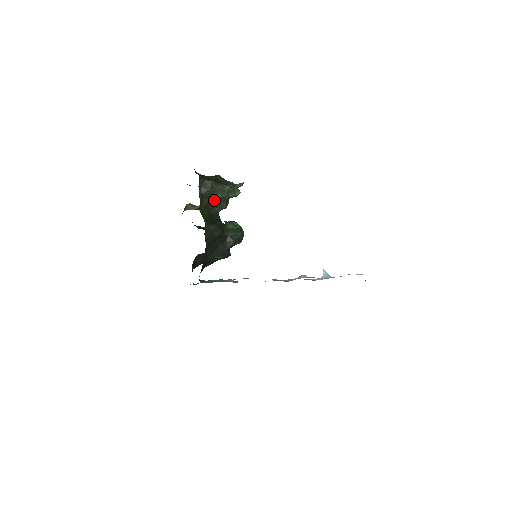
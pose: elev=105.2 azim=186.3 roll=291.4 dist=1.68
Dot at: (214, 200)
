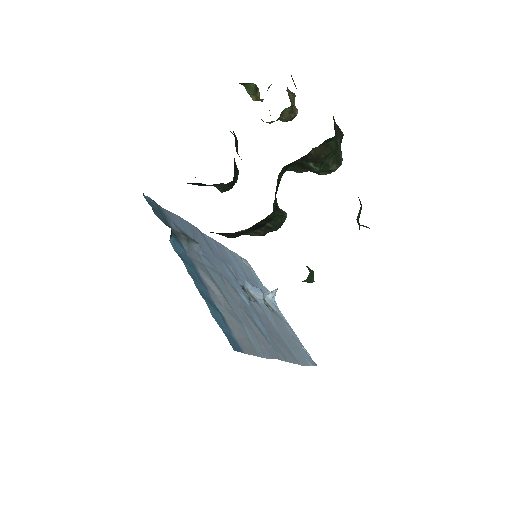
Dot at: (305, 165)
